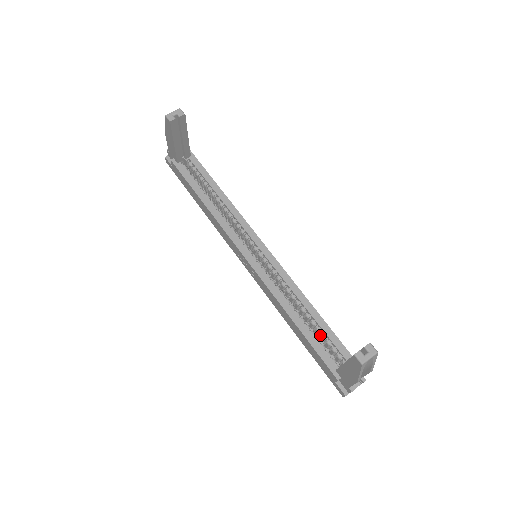
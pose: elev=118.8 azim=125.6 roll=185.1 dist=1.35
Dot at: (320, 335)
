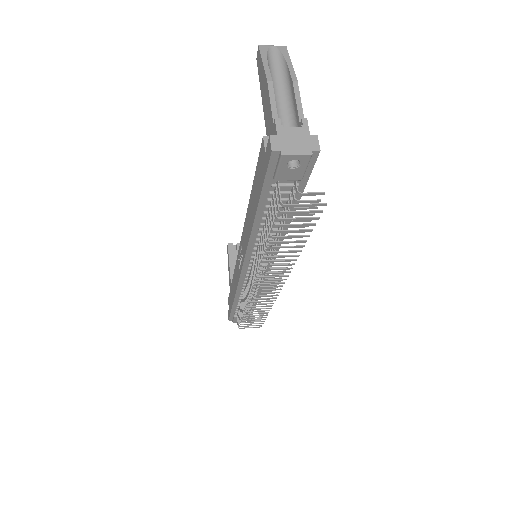
Dot at: occluded
